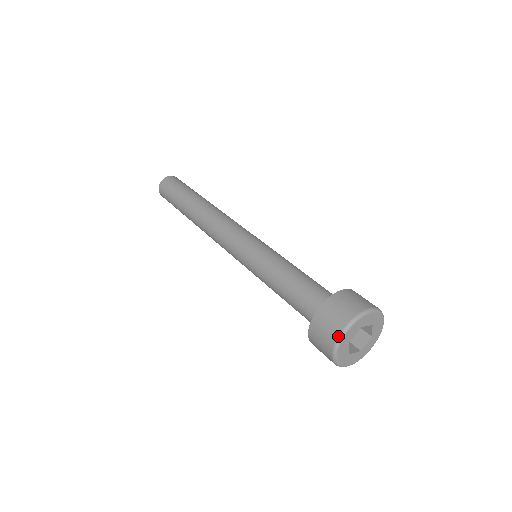
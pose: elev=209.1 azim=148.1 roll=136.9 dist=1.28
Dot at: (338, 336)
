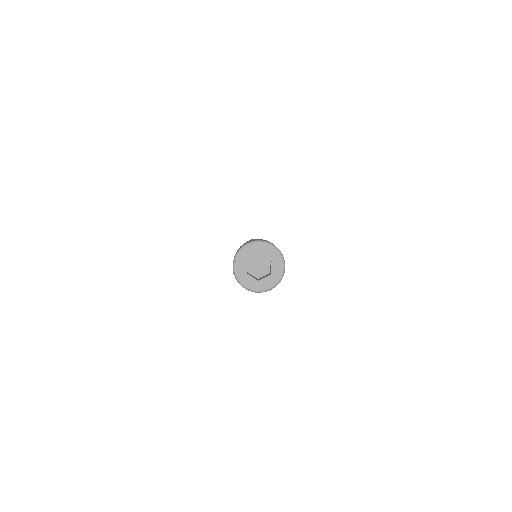
Dot at: (233, 273)
